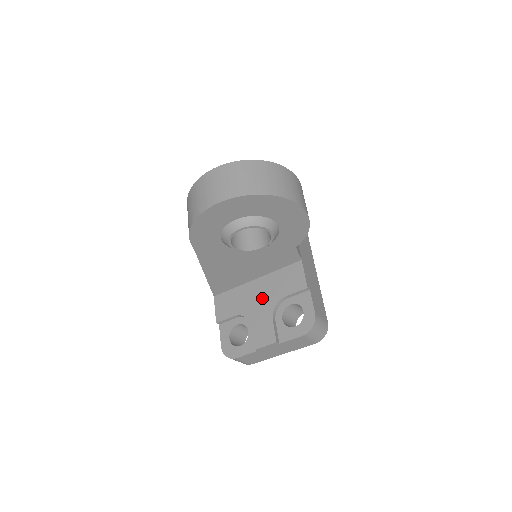
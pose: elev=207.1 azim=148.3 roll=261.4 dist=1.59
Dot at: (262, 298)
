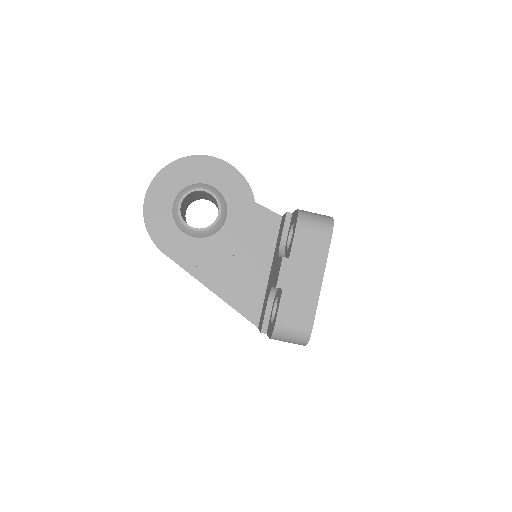
Dot at: (273, 267)
